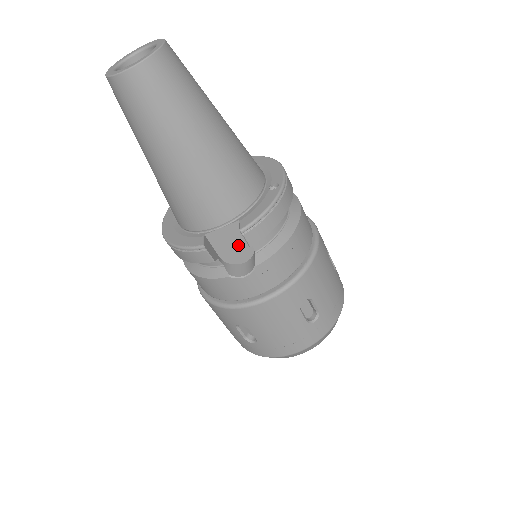
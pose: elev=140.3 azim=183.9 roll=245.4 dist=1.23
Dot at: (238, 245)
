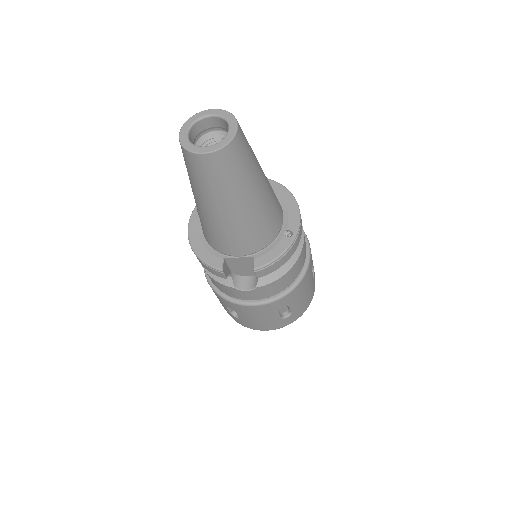
Dot at: (247, 268)
